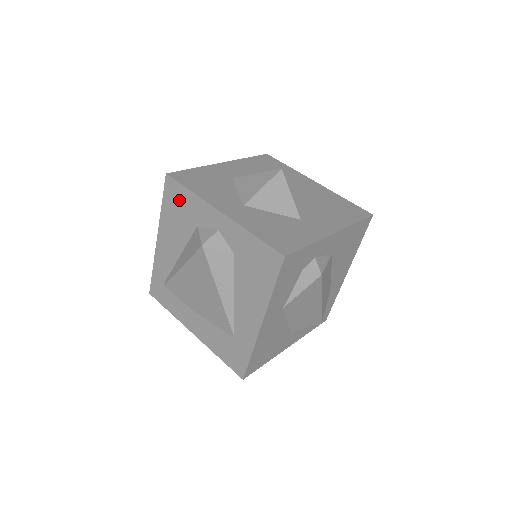
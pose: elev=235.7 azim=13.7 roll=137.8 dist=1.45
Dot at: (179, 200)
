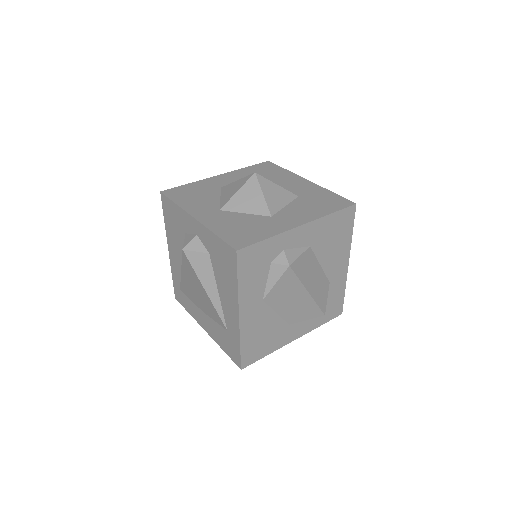
Dot at: (171, 213)
